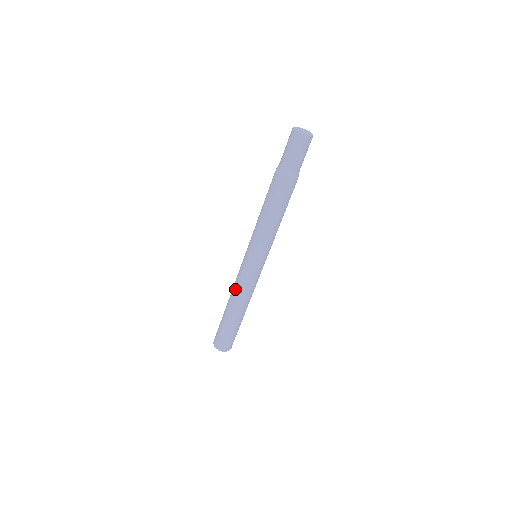
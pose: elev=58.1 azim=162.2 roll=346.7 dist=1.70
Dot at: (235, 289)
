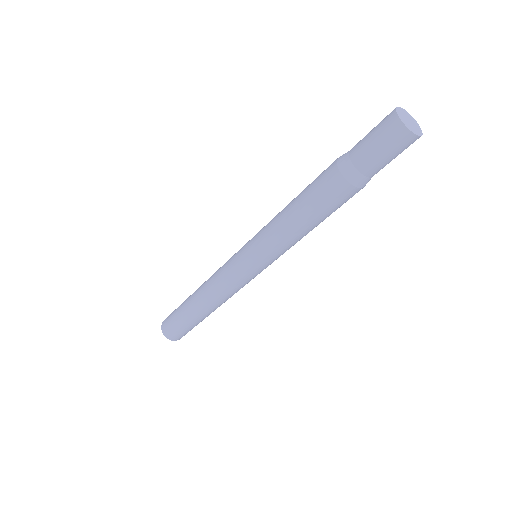
Dot at: (213, 274)
